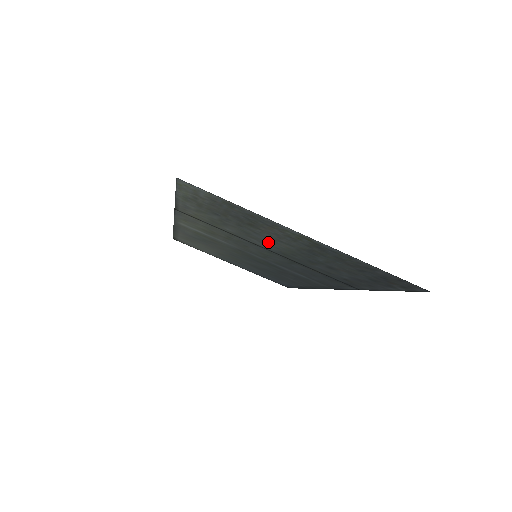
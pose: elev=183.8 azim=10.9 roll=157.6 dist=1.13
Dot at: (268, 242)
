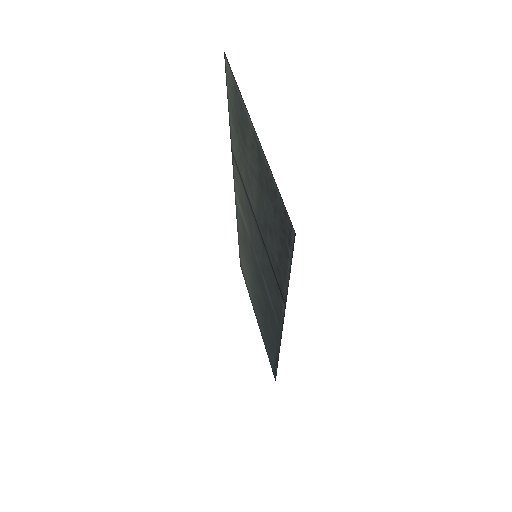
Dot at: (252, 186)
